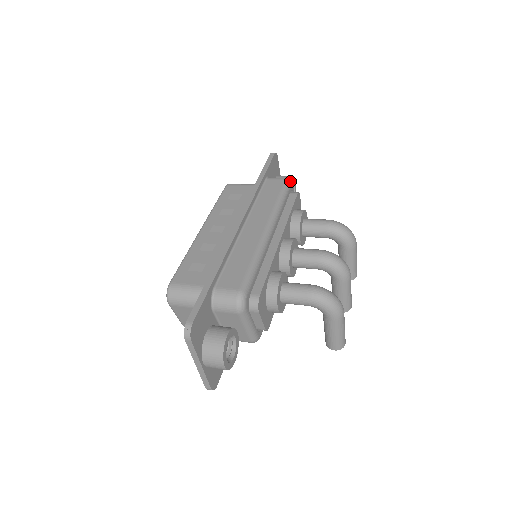
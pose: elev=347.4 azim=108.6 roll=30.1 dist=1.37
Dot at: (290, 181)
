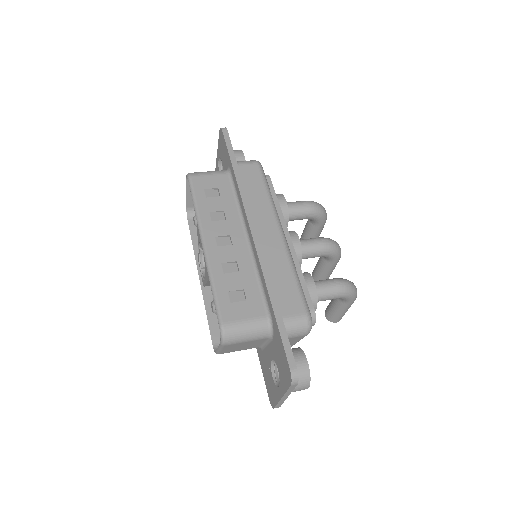
Dot at: (261, 165)
